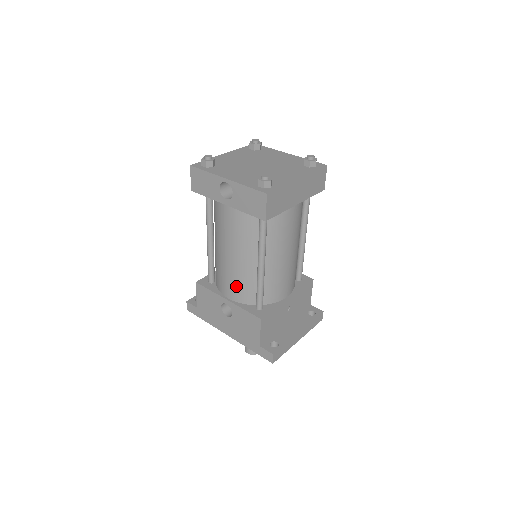
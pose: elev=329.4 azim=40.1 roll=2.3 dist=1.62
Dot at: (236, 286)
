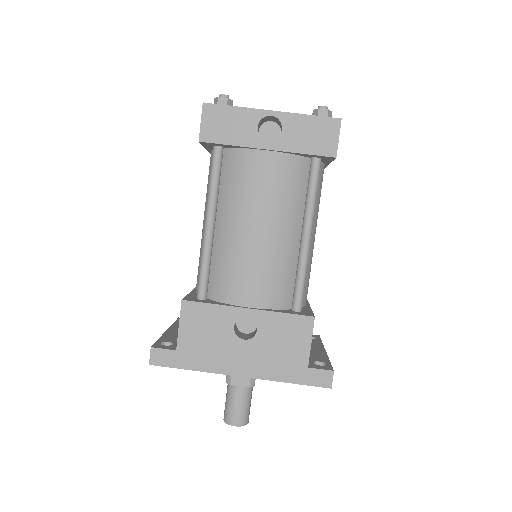
Dot at: (266, 280)
